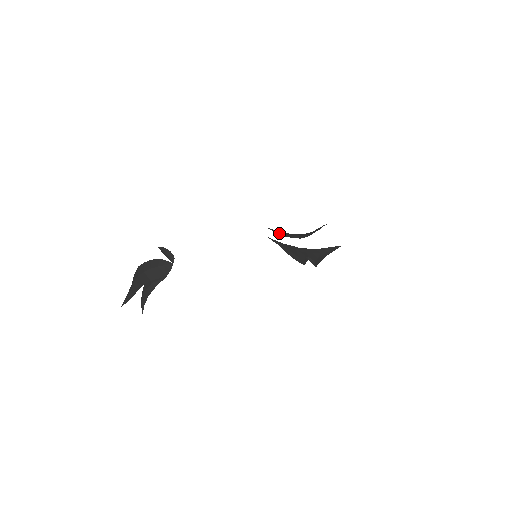
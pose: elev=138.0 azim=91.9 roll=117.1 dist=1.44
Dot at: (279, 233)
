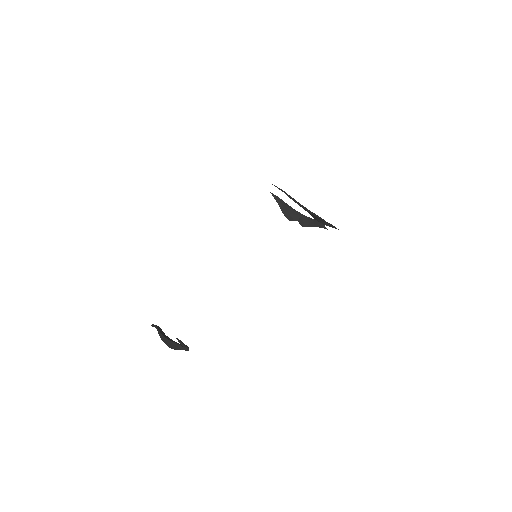
Dot at: (281, 207)
